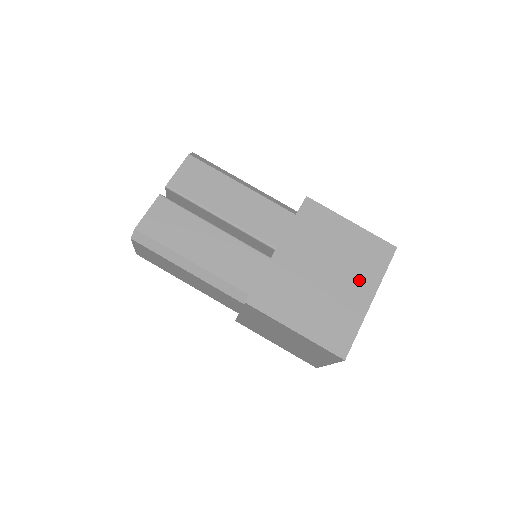
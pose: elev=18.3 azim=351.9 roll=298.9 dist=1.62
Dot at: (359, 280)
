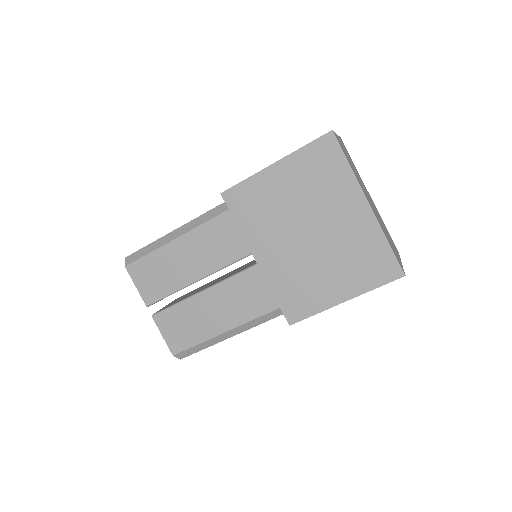
Dot at: (339, 202)
